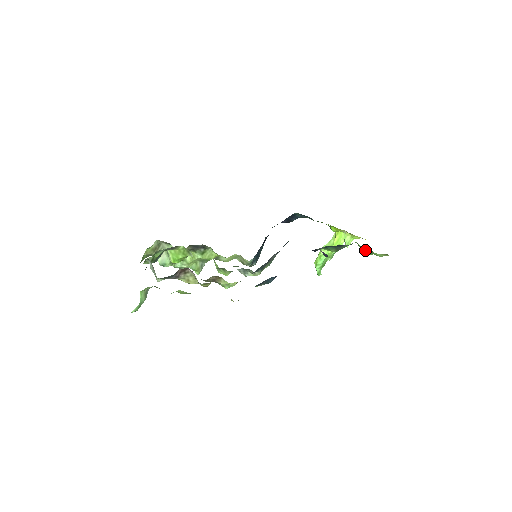
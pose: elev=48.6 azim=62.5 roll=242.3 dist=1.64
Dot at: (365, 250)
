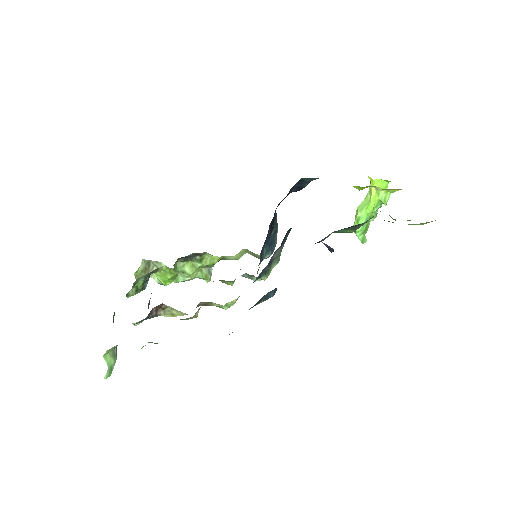
Dot at: occluded
